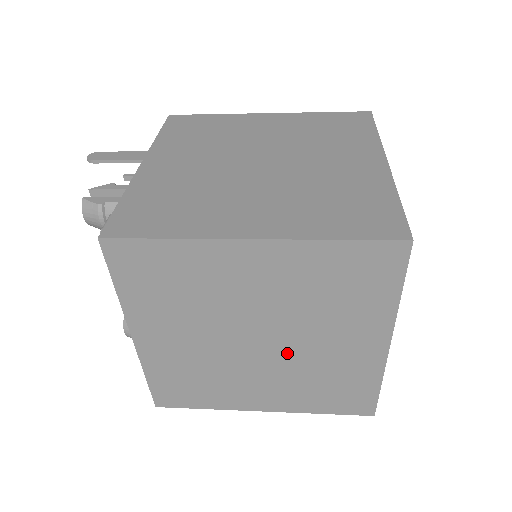
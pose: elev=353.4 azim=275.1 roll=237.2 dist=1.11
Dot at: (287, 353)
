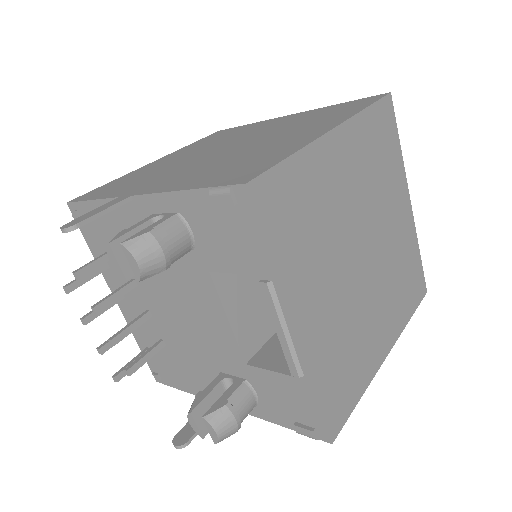
Dot at: (379, 256)
